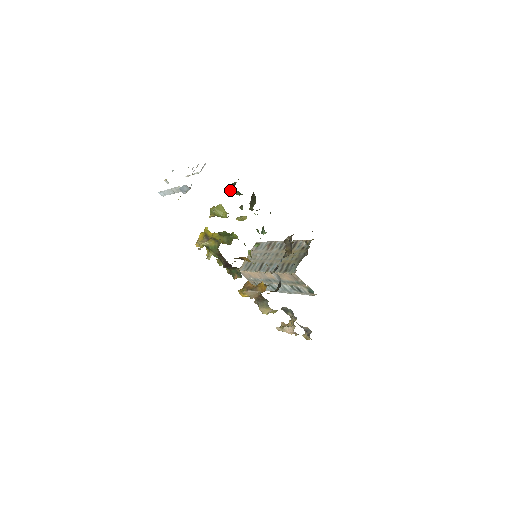
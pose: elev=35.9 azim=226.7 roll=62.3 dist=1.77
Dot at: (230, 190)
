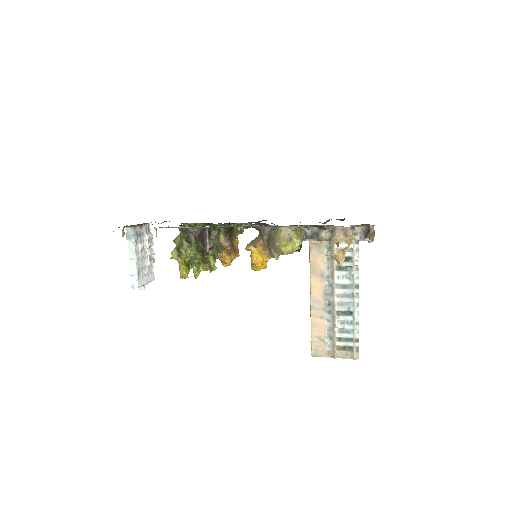
Dot at: occluded
